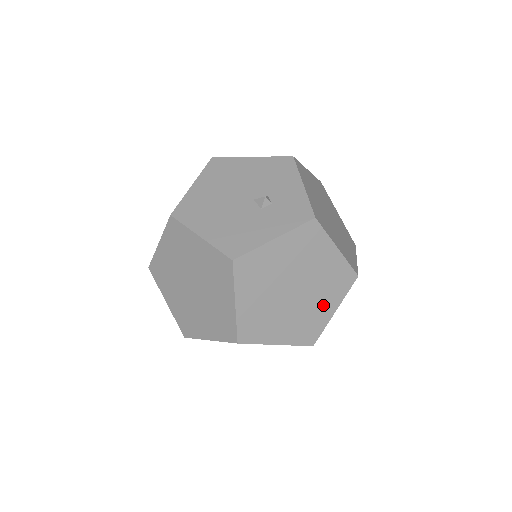
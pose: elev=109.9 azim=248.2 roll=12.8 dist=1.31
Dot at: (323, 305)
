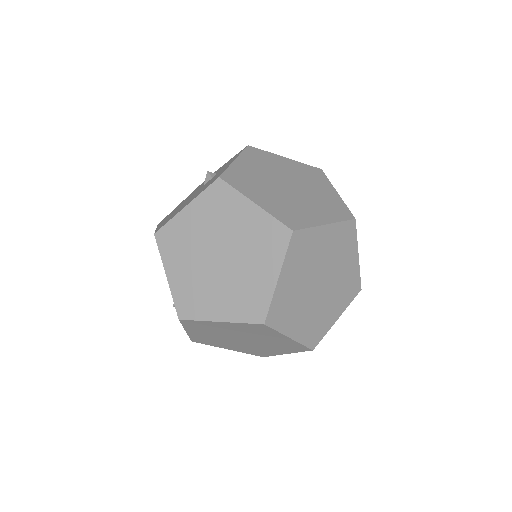
Dot at: (323, 191)
